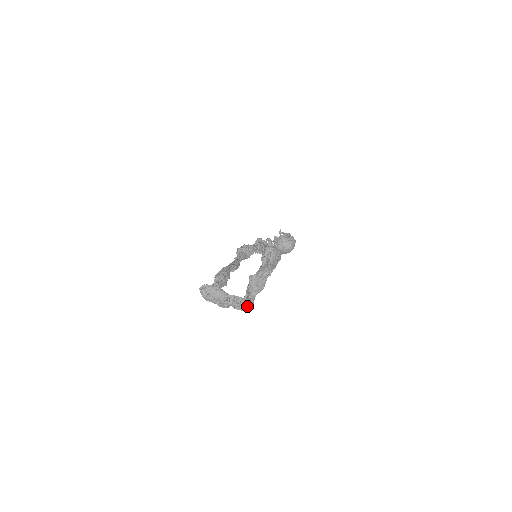
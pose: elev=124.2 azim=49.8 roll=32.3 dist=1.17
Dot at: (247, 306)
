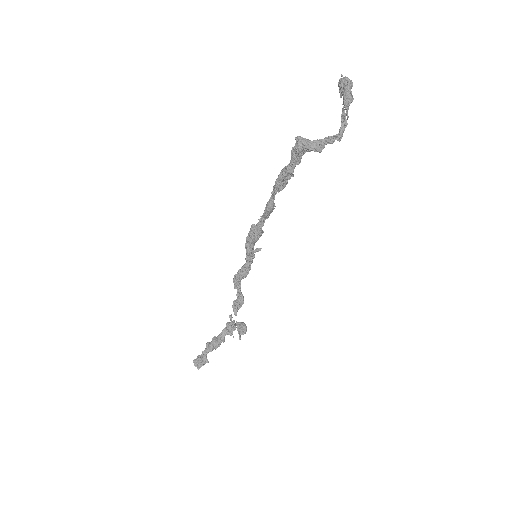
Dot at: (345, 124)
